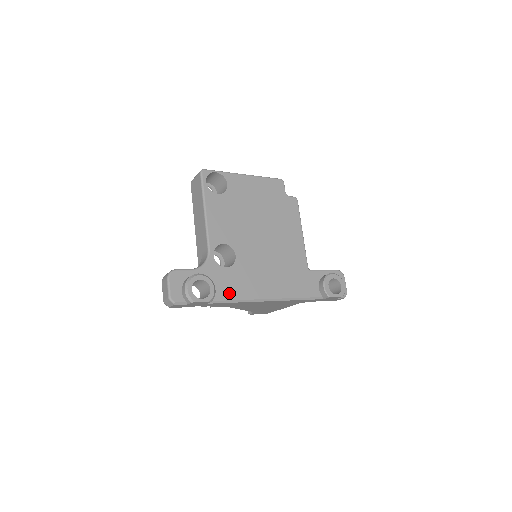
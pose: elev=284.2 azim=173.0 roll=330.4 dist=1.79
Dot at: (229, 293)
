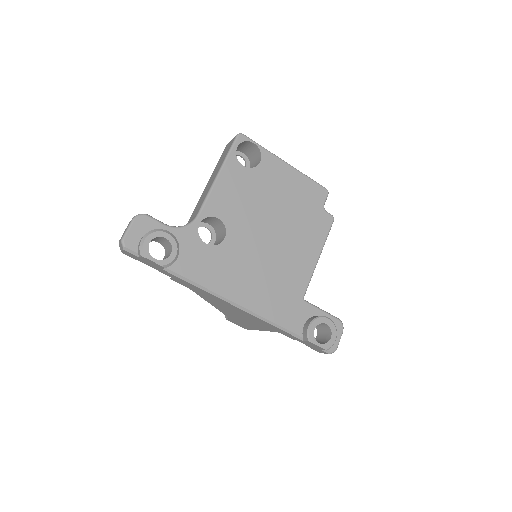
Dot at: (193, 272)
